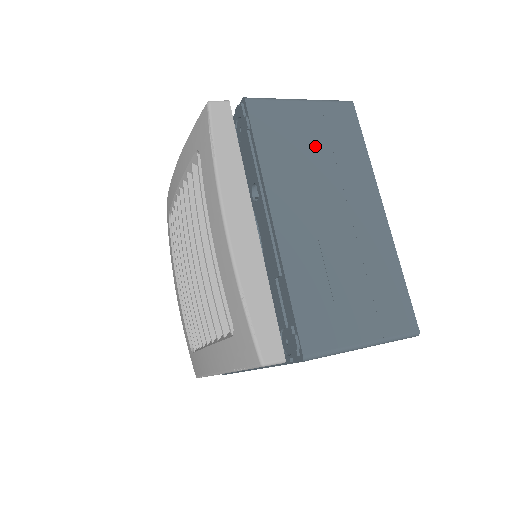
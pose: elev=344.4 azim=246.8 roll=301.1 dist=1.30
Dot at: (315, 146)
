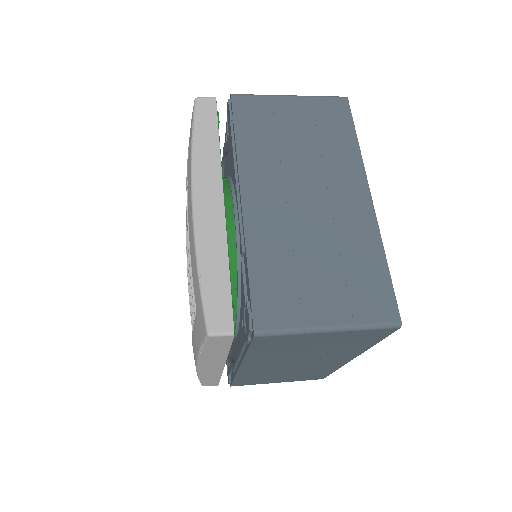
Dot at: (299, 135)
